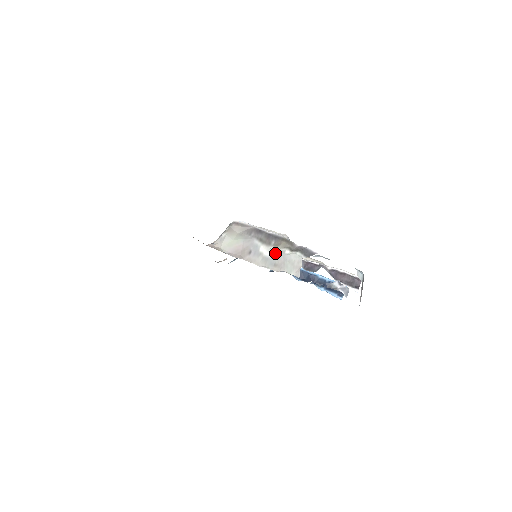
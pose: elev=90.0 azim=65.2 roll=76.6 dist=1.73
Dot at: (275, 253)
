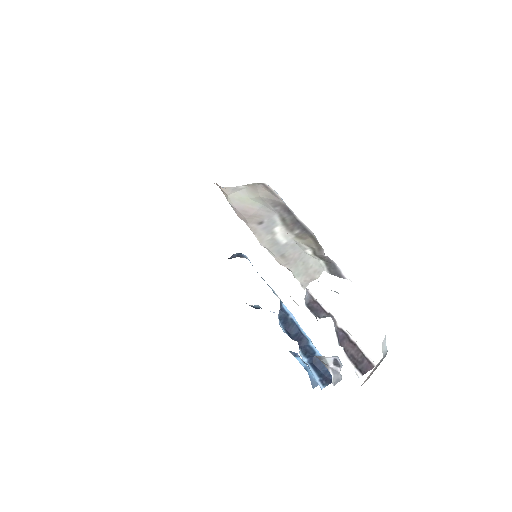
Dot at: (292, 243)
